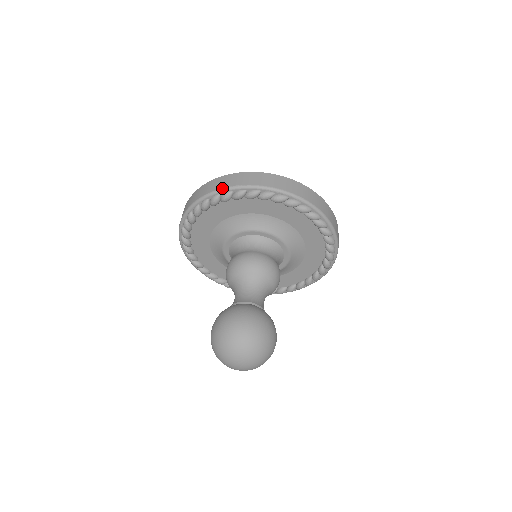
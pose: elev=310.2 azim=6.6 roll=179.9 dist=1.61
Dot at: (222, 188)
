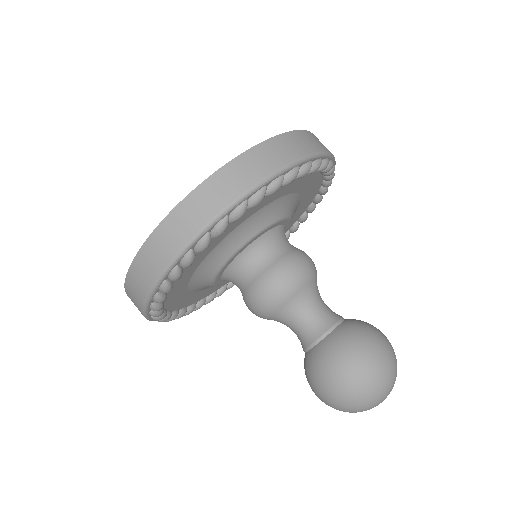
Dot at: (230, 204)
